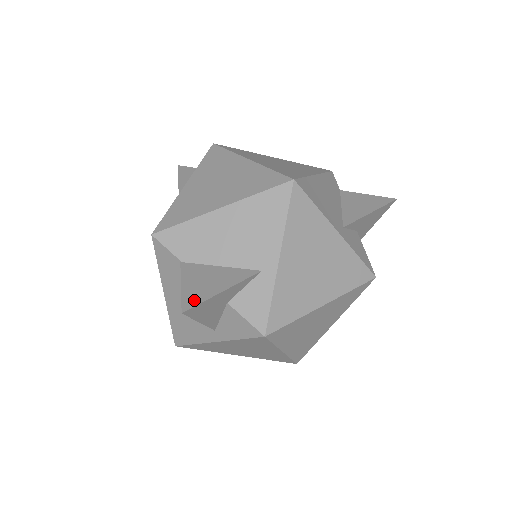
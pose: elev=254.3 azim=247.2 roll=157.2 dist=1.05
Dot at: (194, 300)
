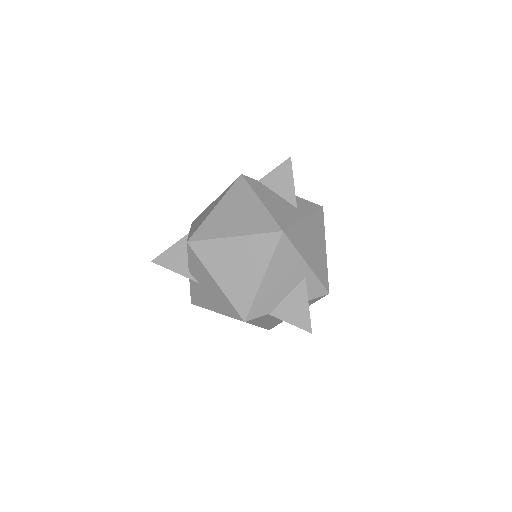
Dot at: (306, 323)
